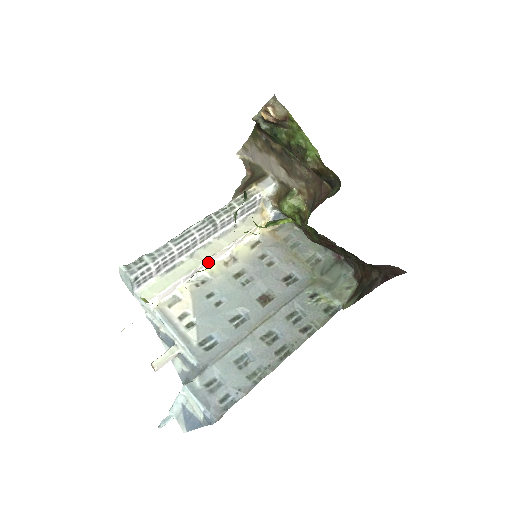
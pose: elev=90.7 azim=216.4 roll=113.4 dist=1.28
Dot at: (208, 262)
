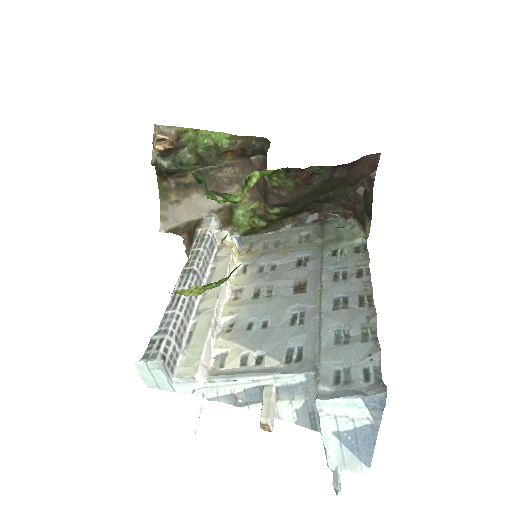
Dot at: (219, 308)
